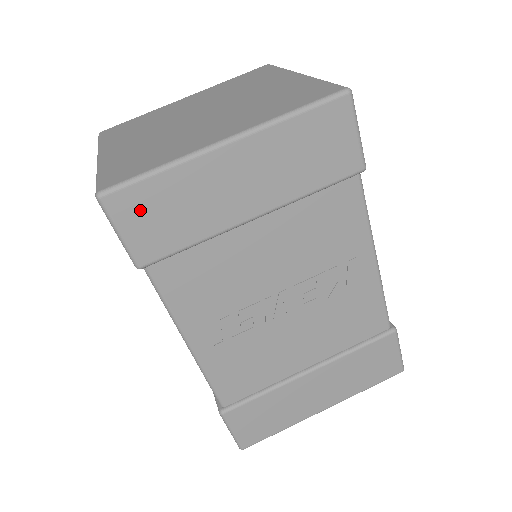
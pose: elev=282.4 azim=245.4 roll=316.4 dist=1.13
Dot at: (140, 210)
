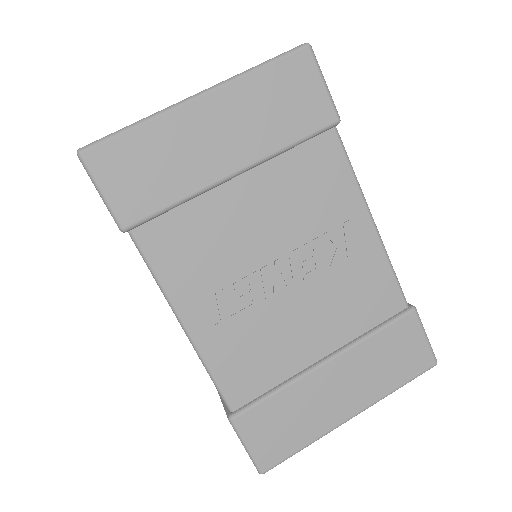
Dot at: (120, 166)
